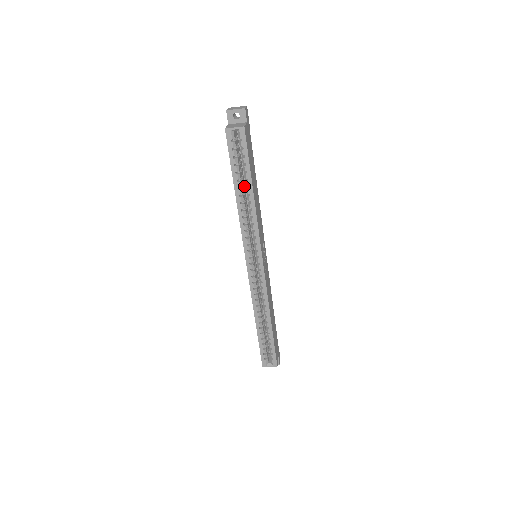
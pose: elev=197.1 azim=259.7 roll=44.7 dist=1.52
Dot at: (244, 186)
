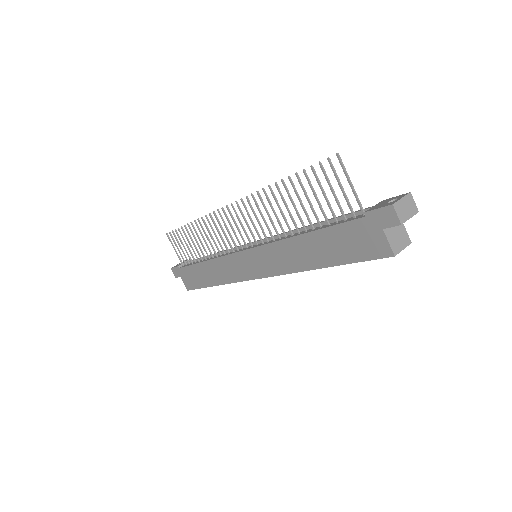
Dot at: occluded
